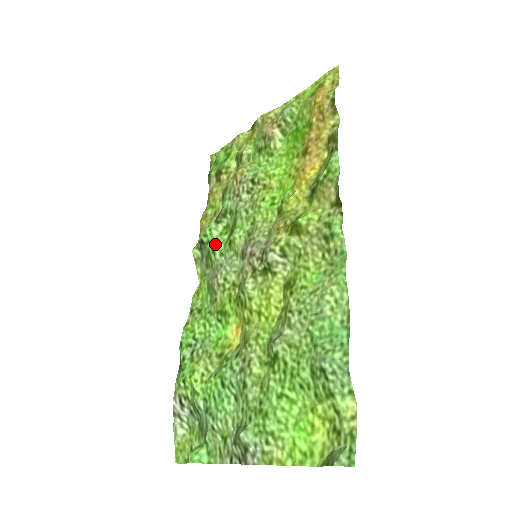
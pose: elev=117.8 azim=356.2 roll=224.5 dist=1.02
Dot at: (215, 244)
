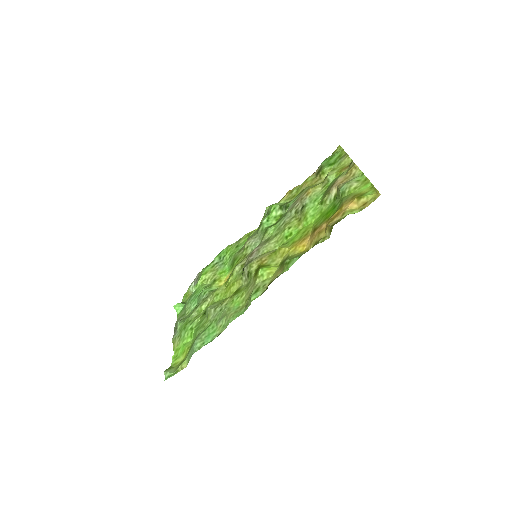
Dot at: (266, 221)
